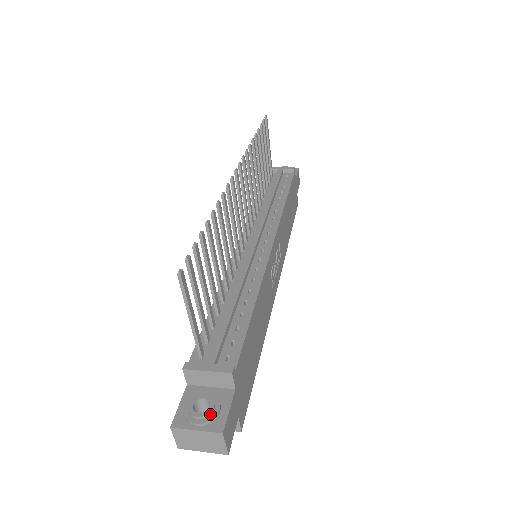
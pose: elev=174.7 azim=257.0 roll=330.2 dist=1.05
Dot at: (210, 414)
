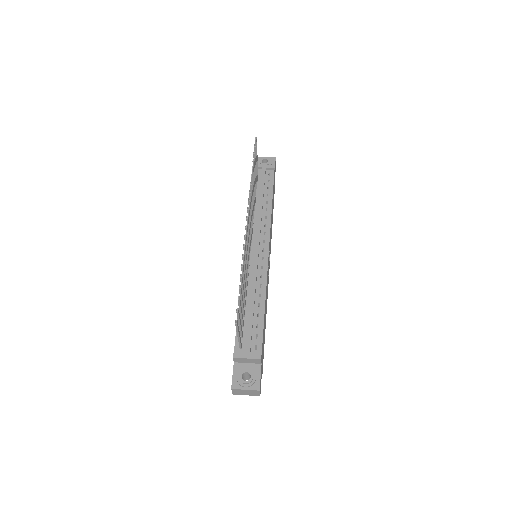
Dot at: (251, 381)
